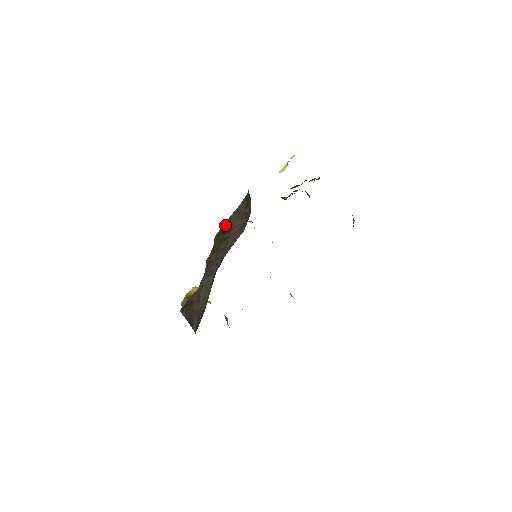
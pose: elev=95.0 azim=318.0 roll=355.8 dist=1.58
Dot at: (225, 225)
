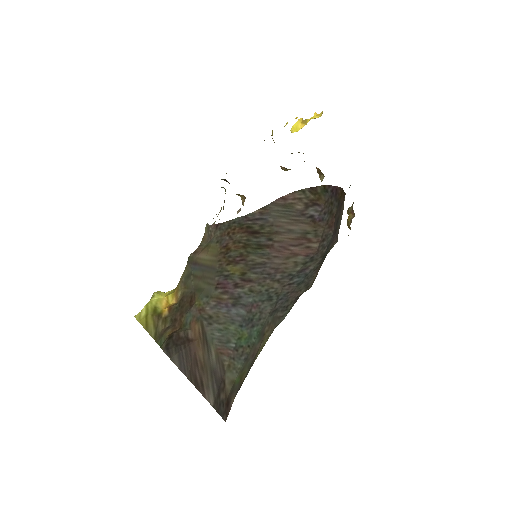
Dot at: (253, 218)
